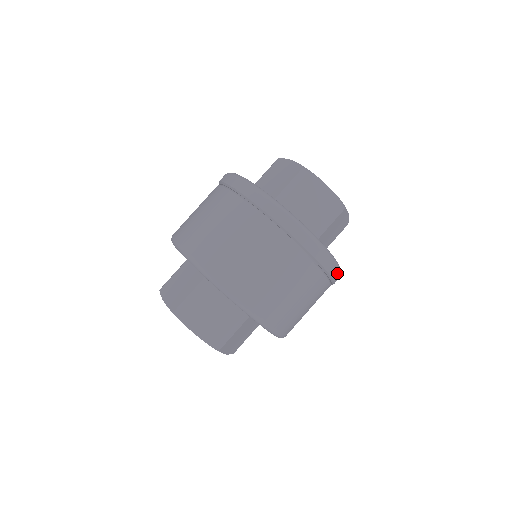
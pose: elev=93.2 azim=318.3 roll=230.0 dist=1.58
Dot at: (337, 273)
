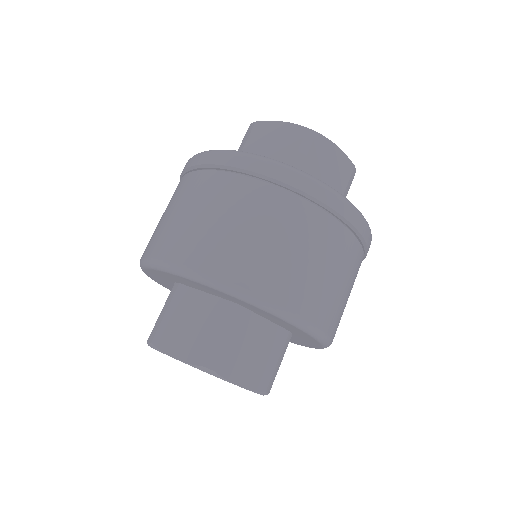
Dot at: occluded
